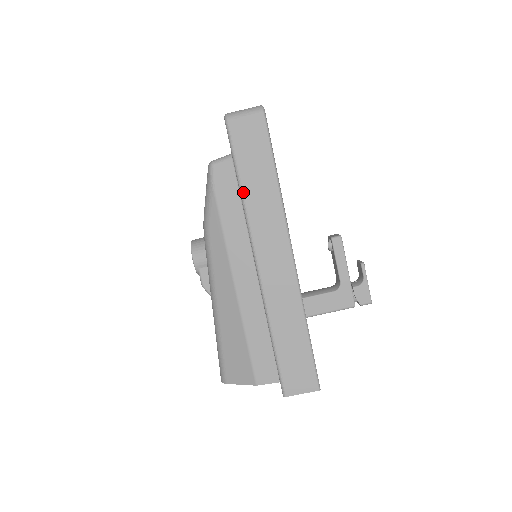
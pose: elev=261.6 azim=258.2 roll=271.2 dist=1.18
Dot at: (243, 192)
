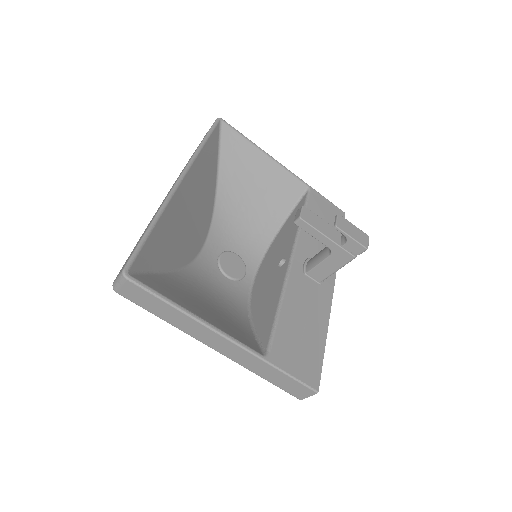
Dot at: (166, 321)
